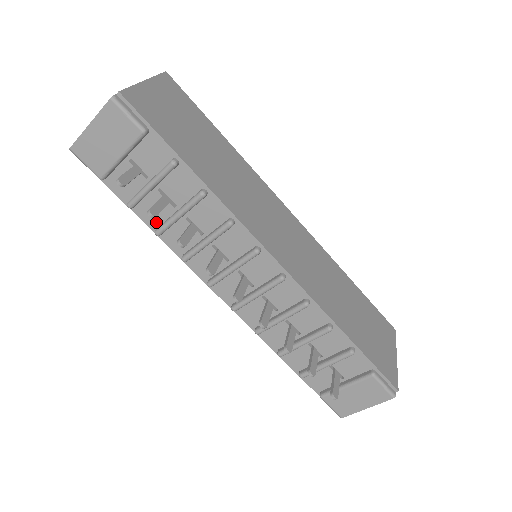
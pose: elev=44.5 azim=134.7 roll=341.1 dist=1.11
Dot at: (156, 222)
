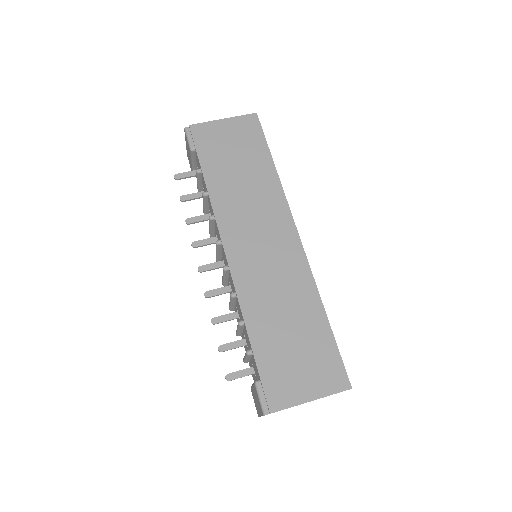
Dot at: occluded
